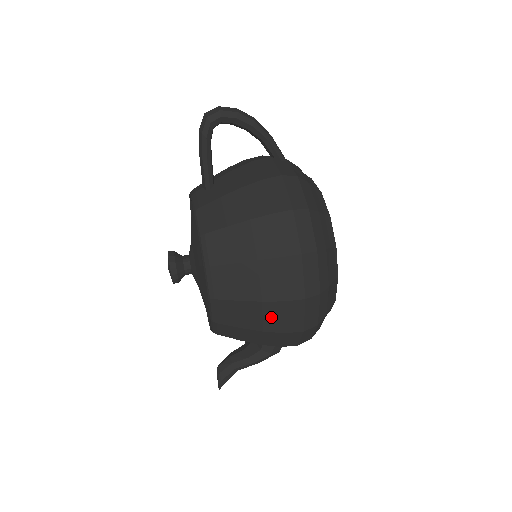
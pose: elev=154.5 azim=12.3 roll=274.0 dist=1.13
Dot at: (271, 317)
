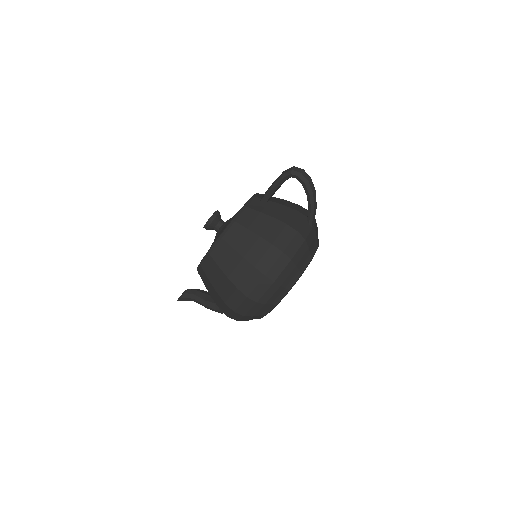
Dot at: (225, 289)
